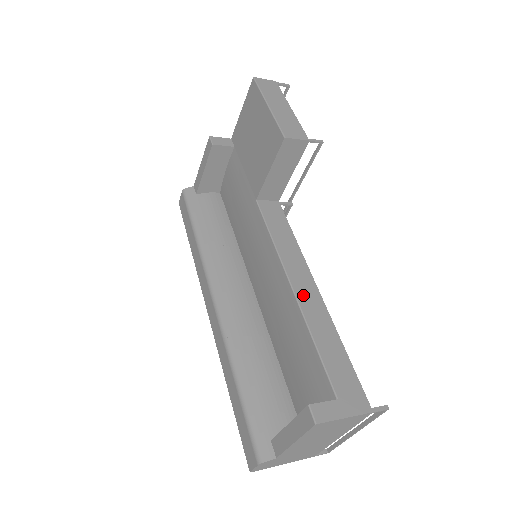
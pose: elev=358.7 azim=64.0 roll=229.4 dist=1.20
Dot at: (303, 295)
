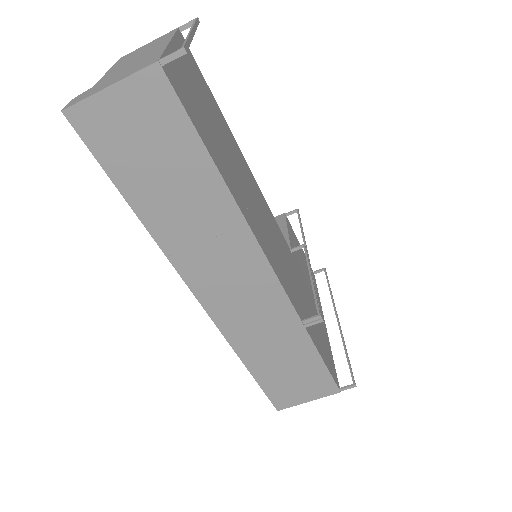
Dot at: occluded
